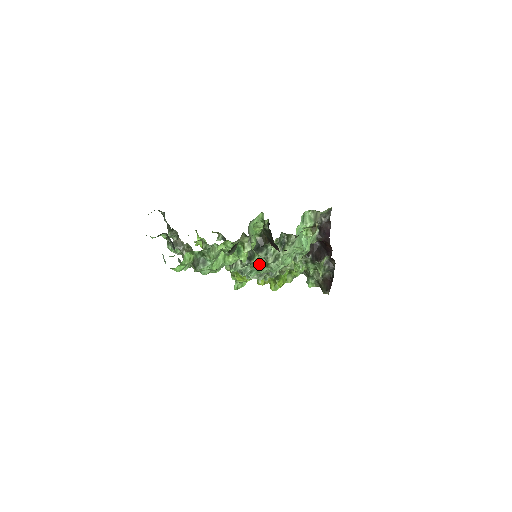
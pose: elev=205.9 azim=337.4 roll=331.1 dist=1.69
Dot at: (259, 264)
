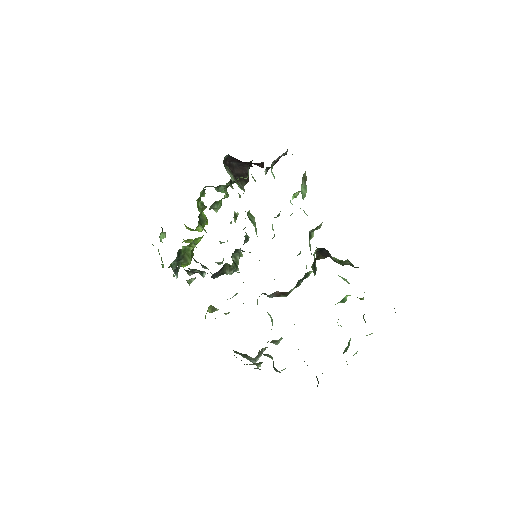
Dot at: occluded
